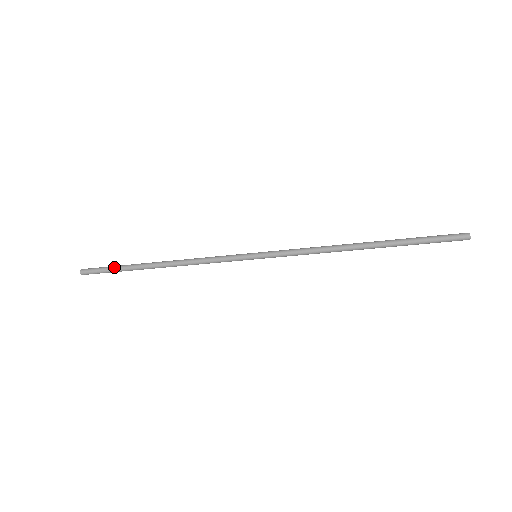
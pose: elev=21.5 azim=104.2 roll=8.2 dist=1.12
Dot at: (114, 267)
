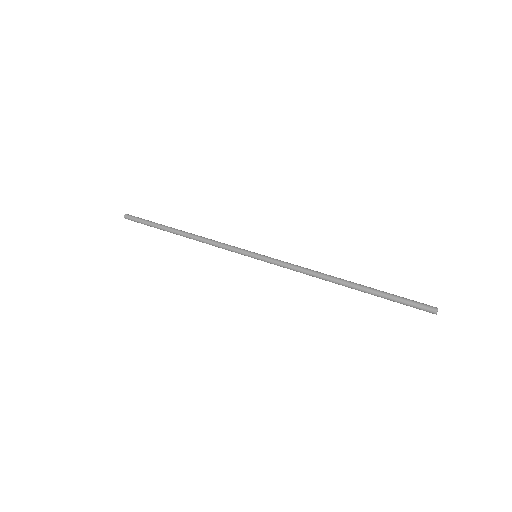
Dot at: (148, 225)
